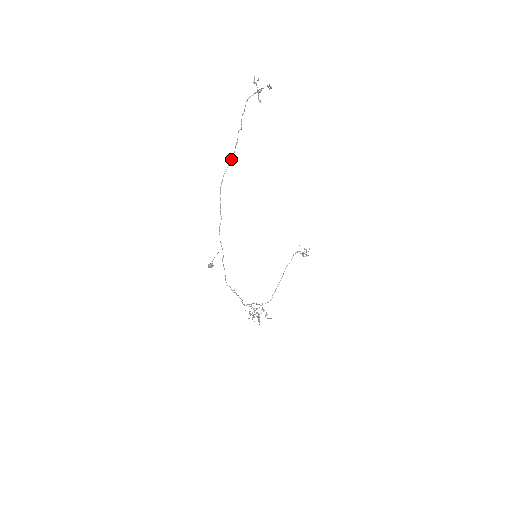
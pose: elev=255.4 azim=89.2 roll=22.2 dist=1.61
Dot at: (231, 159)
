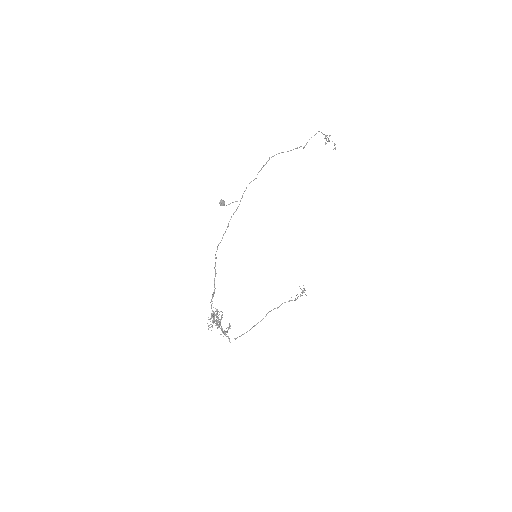
Dot at: (288, 151)
